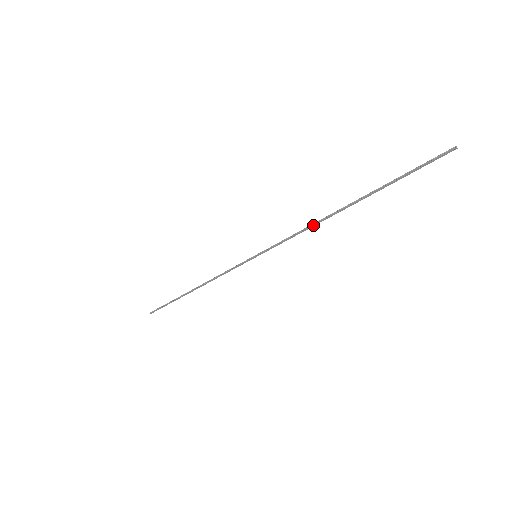
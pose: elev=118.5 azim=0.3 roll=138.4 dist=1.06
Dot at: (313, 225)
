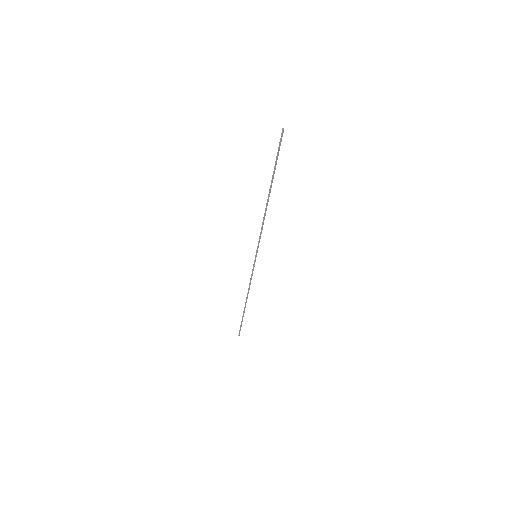
Dot at: (264, 217)
